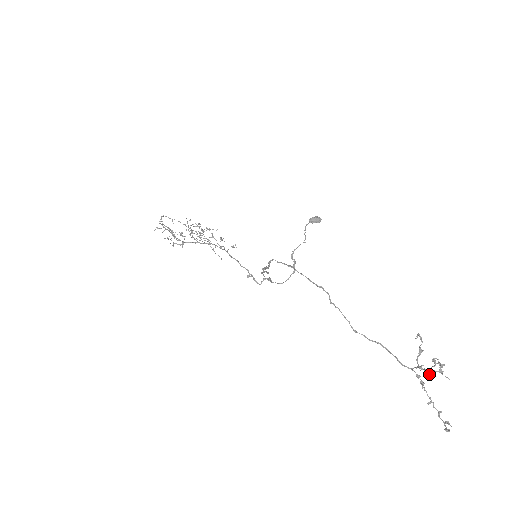
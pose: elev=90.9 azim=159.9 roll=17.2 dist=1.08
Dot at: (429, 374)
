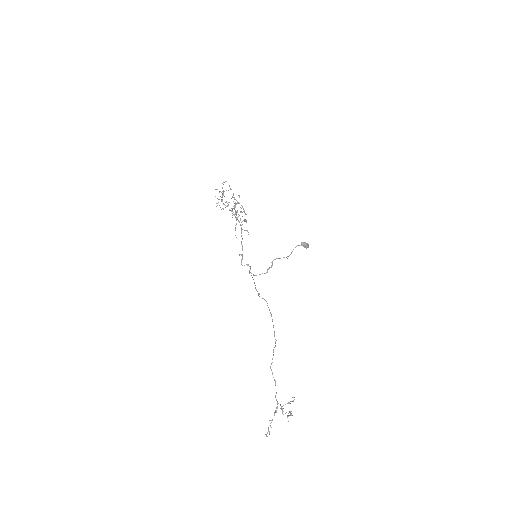
Dot at: occluded
